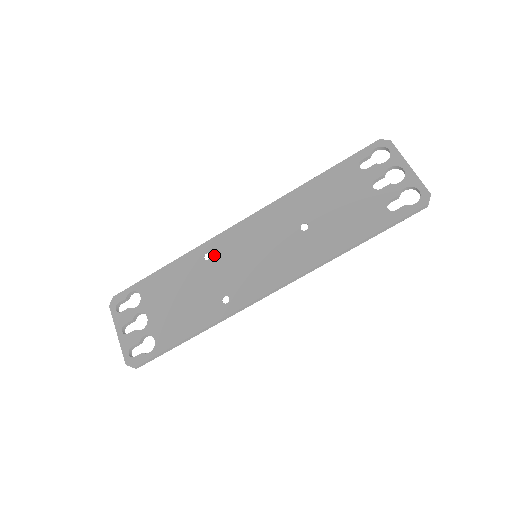
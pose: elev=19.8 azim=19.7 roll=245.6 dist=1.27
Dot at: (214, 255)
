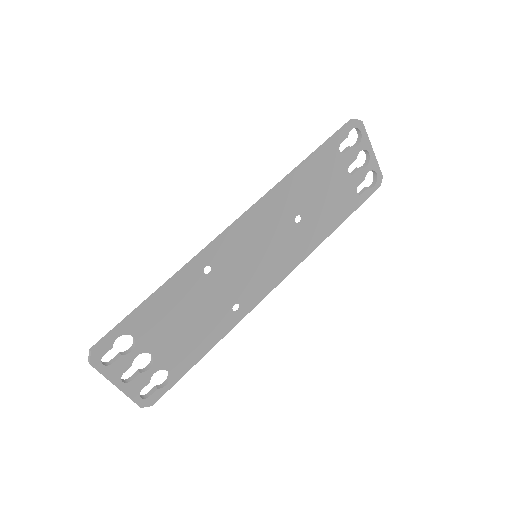
Dot at: (215, 267)
